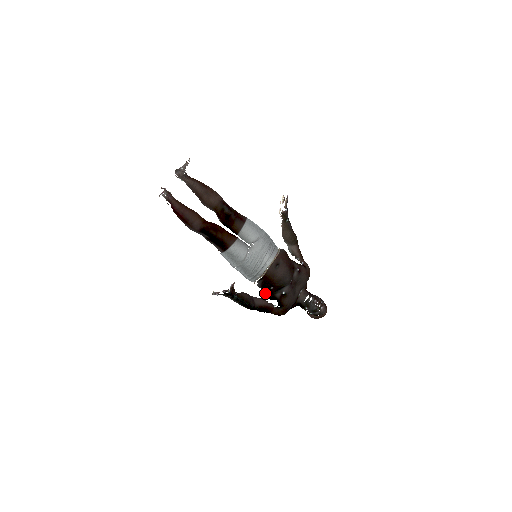
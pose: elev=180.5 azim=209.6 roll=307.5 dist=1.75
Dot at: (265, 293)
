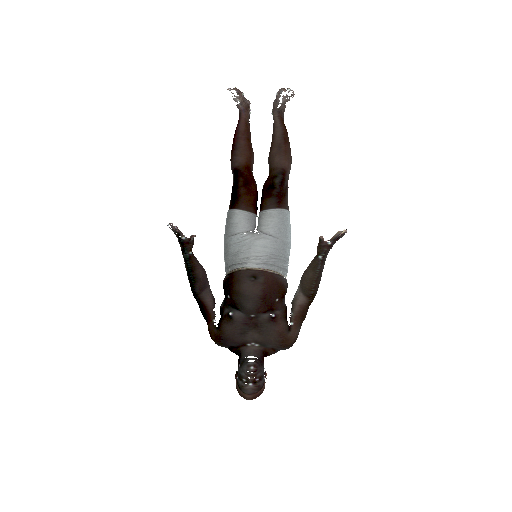
Dot at: occluded
